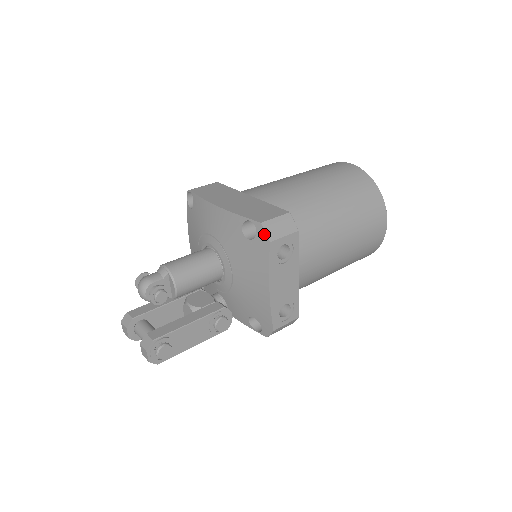
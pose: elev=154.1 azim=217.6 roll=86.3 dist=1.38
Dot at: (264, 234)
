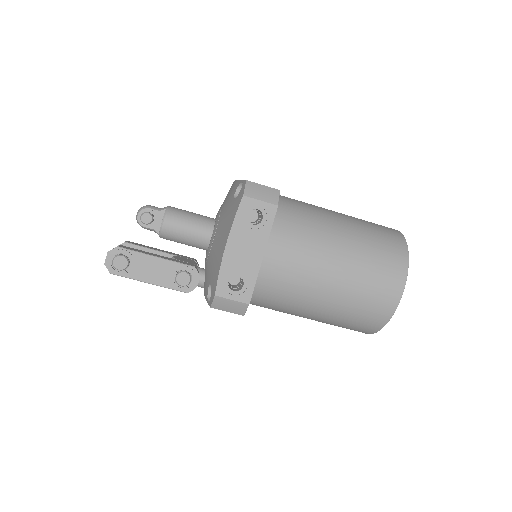
Dot at: (243, 189)
